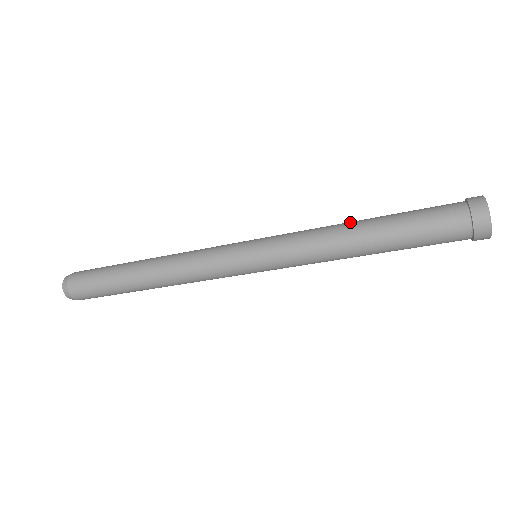
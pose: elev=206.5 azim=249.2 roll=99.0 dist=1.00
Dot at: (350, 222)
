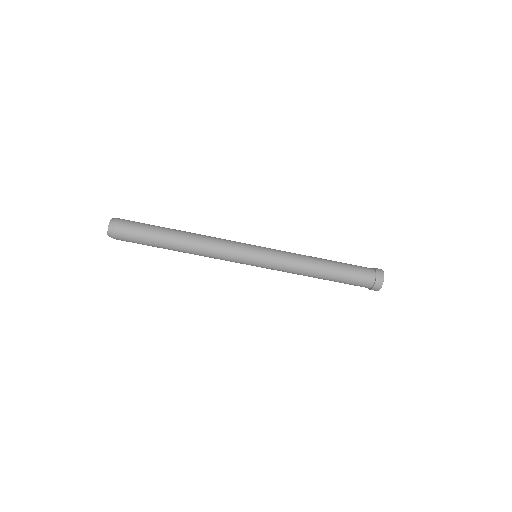
Dot at: occluded
